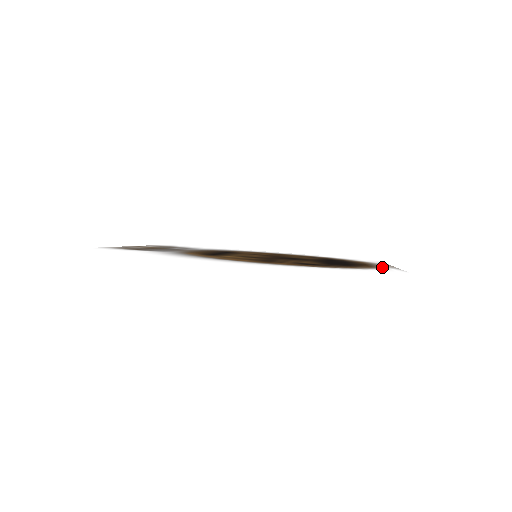
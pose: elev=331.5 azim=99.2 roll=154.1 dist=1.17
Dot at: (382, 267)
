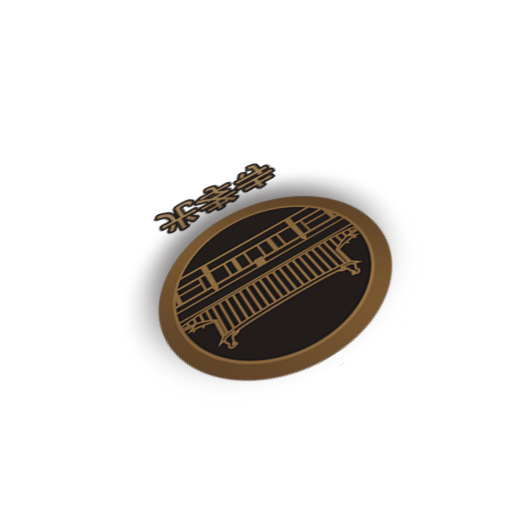
Dot at: (292, 372)
